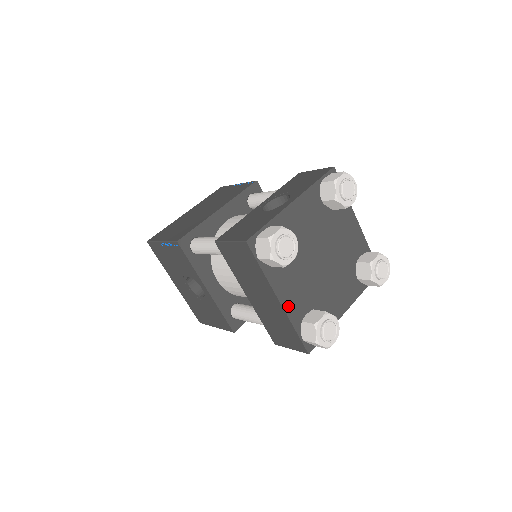
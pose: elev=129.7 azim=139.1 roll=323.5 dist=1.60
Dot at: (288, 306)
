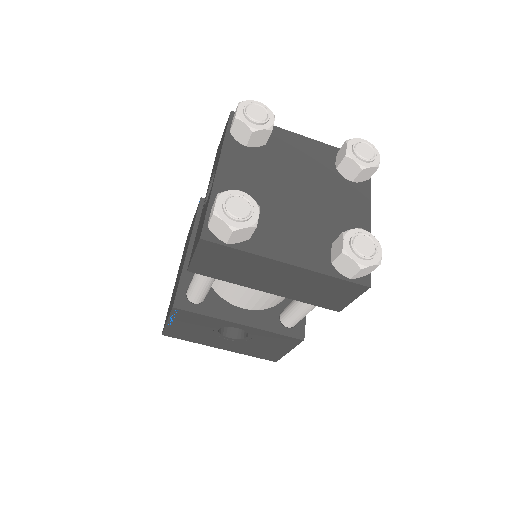
Dot at: (303, 261)
